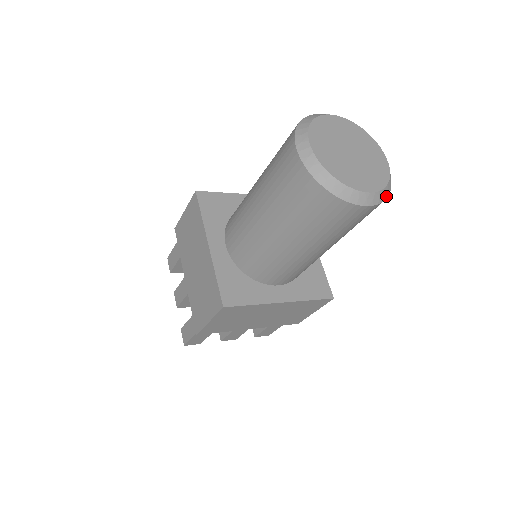
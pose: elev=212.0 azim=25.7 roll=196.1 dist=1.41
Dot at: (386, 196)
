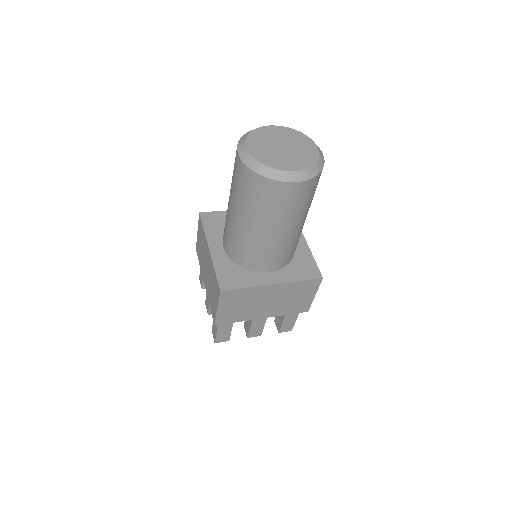
Dot at: (316, 173)
